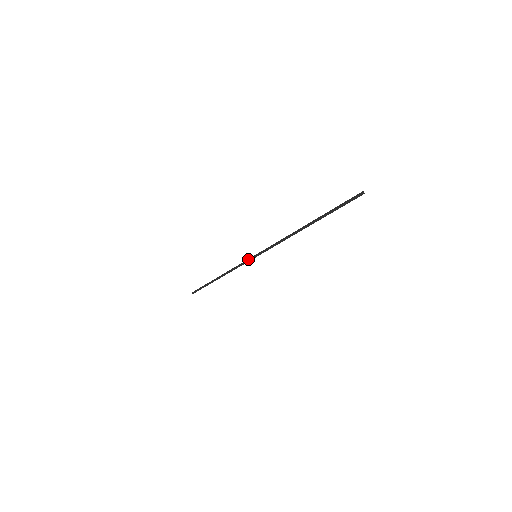
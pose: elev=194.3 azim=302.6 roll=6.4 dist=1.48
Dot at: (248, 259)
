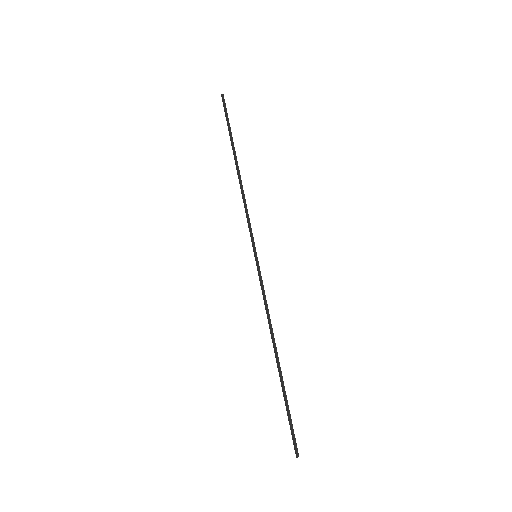
Dot at: (258, 272)
